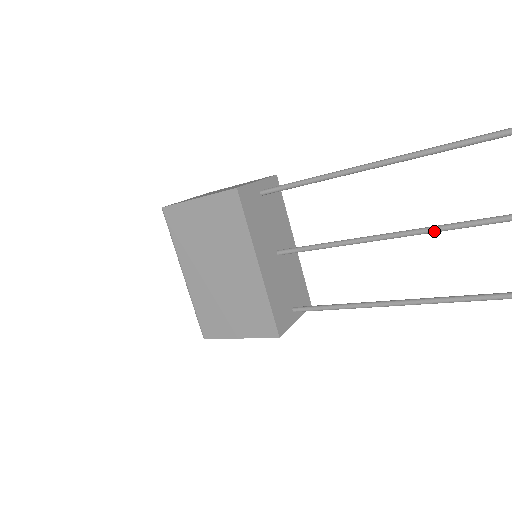
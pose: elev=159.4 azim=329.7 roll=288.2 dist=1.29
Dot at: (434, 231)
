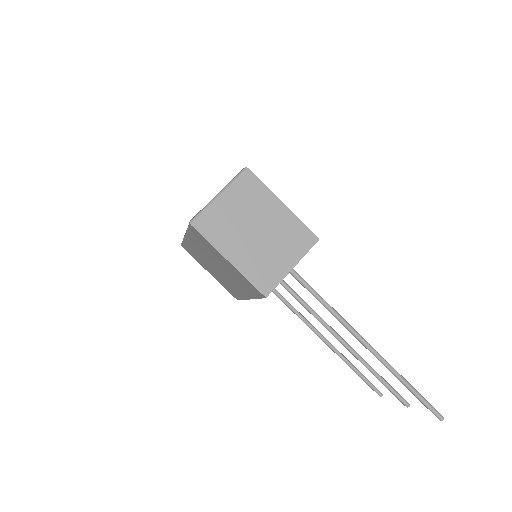
Dot at: occluded
